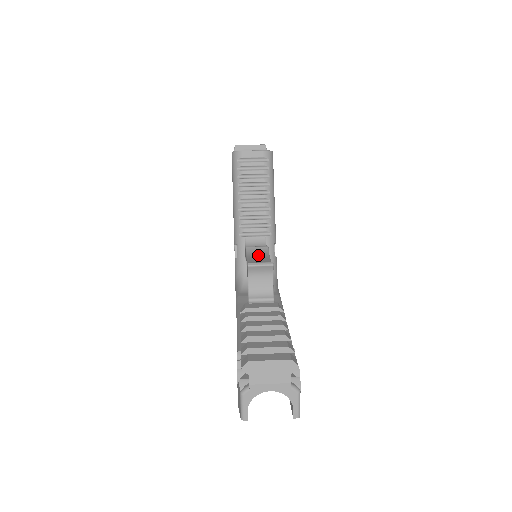
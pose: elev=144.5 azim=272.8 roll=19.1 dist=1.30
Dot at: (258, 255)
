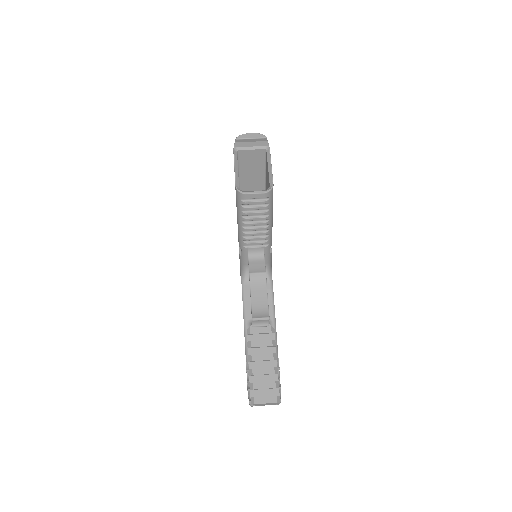
Dot at: (258, 286)
